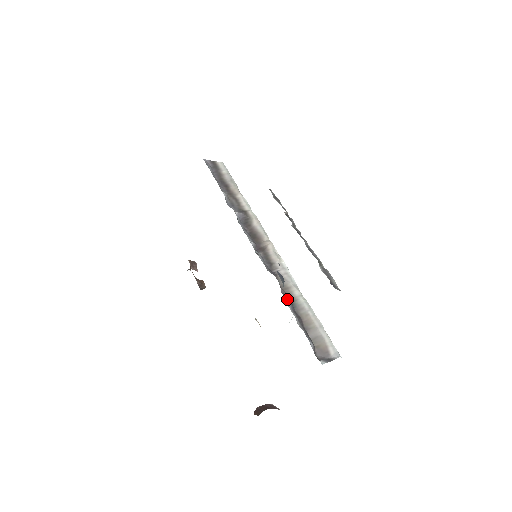
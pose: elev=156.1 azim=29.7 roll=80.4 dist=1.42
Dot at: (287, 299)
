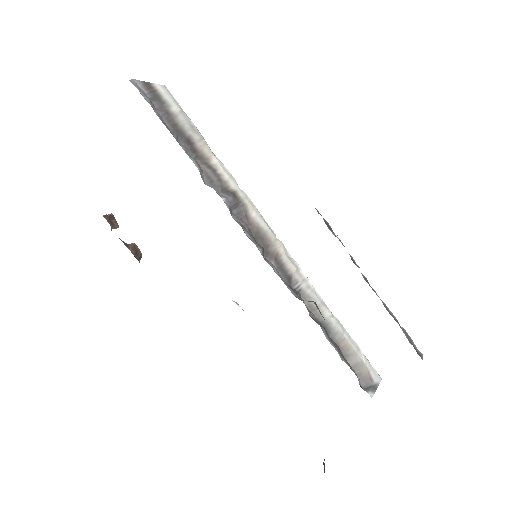
Dot at: (320, 325)
